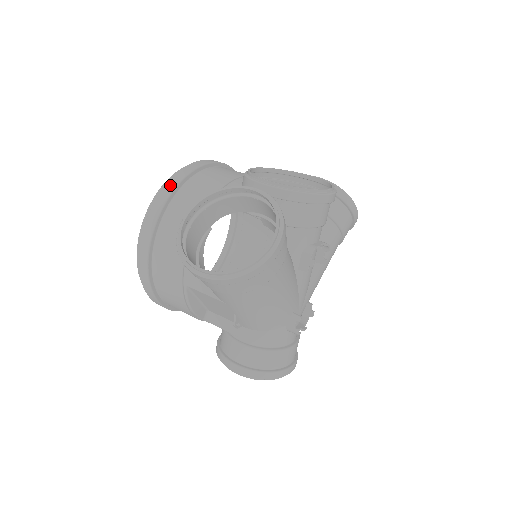
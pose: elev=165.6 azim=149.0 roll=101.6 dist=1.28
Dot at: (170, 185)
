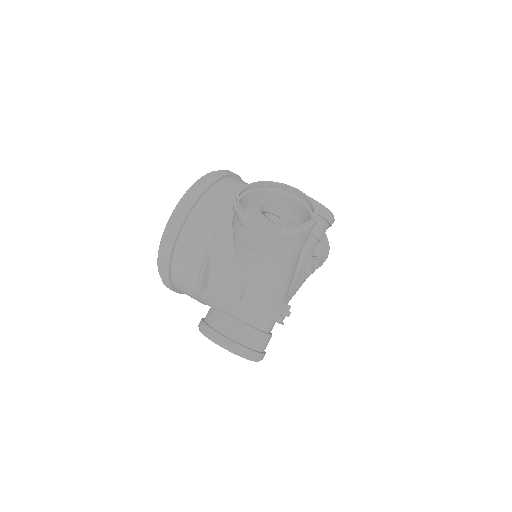
Dot at: (215, 175)
